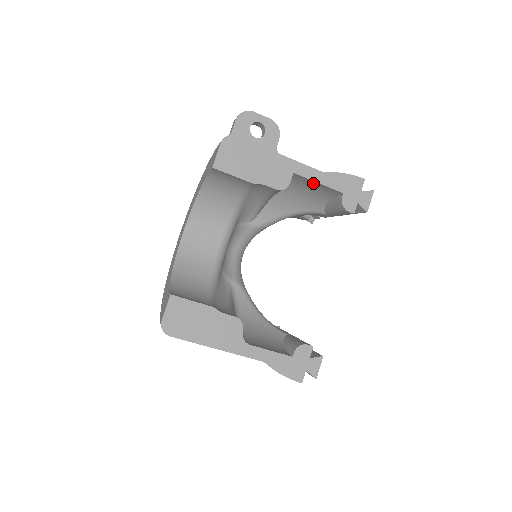
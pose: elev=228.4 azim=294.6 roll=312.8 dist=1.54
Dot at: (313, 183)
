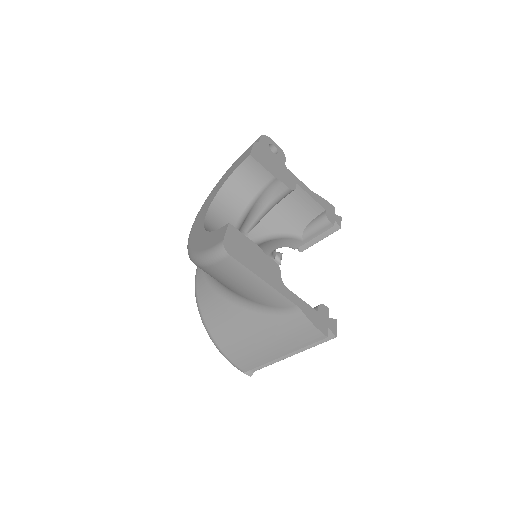
Dot at: (306, 198)
